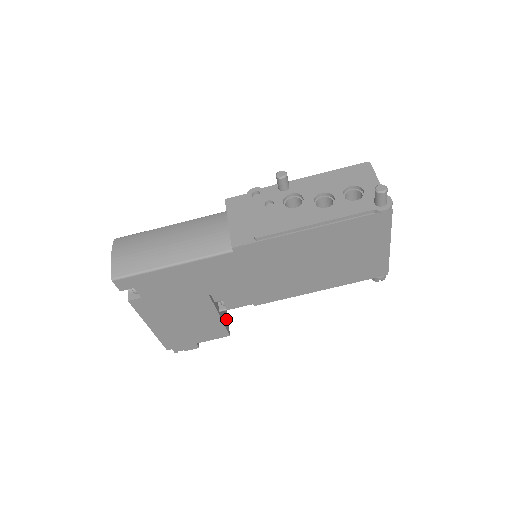
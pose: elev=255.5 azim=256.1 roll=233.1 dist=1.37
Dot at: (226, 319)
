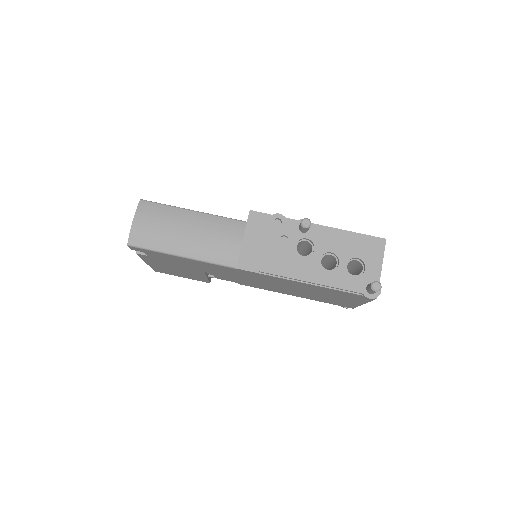
Dot at: occluded
